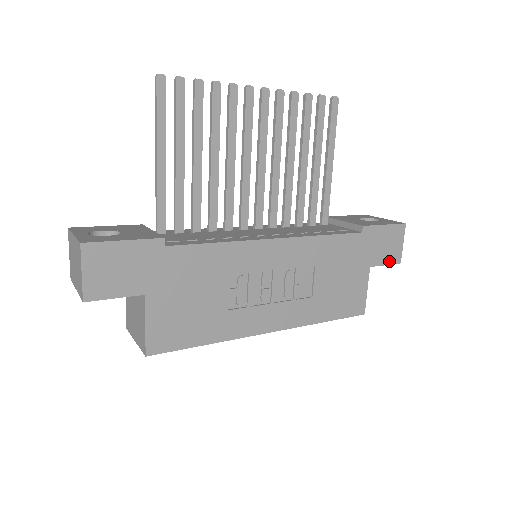
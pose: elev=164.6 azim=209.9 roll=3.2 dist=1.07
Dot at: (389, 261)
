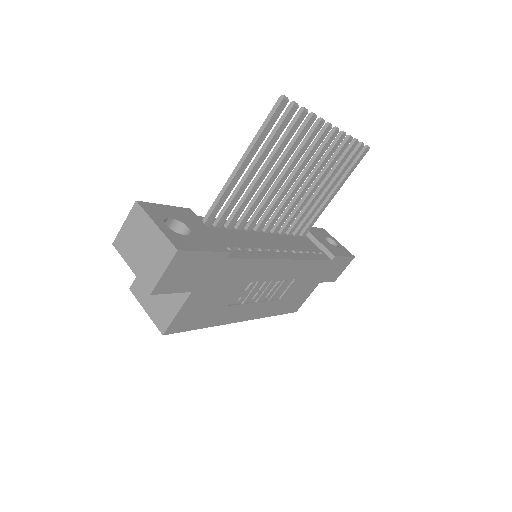
Dot at: (331, 280)
